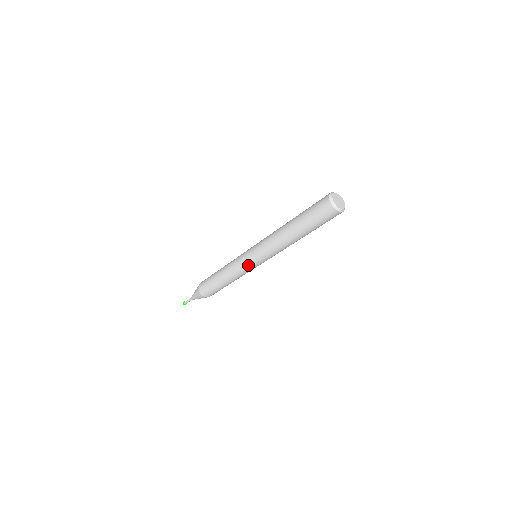
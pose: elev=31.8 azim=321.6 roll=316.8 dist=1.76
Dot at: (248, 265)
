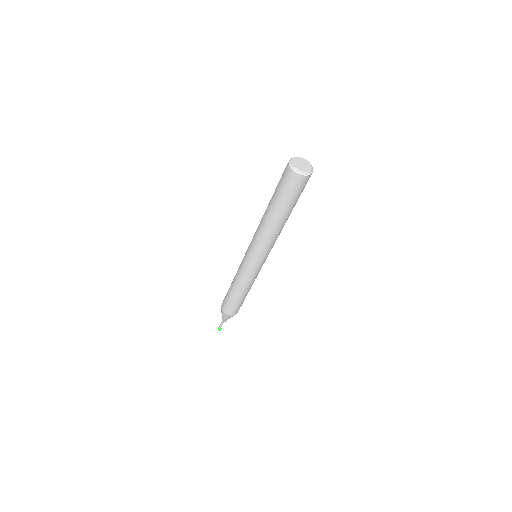
Dot at: (247, 266)
